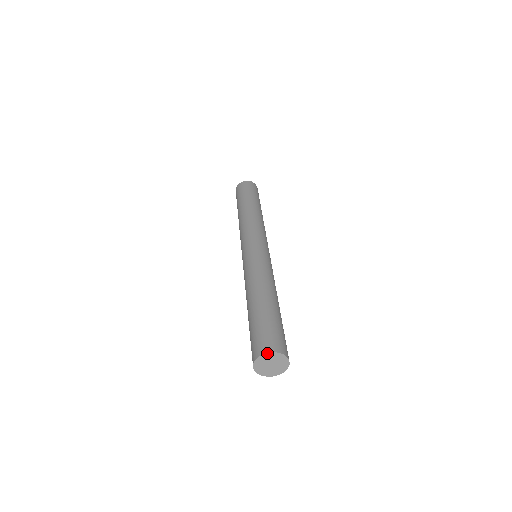
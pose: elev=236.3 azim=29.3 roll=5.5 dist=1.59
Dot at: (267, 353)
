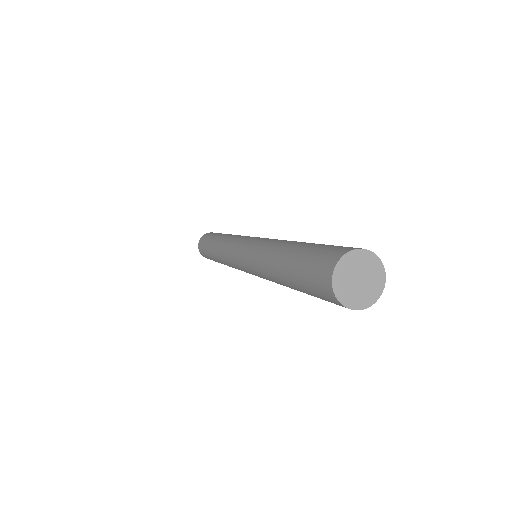
Dot at: (333, 273)
